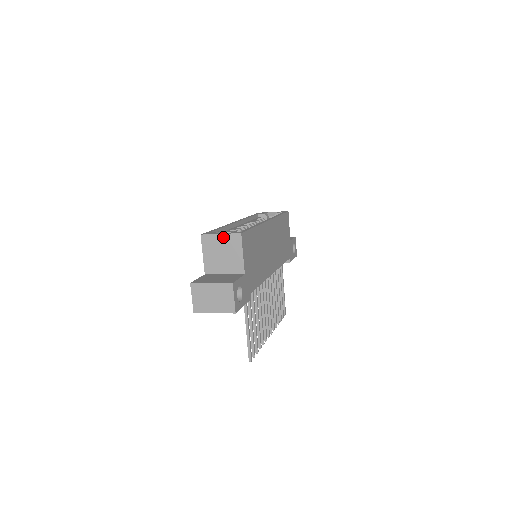
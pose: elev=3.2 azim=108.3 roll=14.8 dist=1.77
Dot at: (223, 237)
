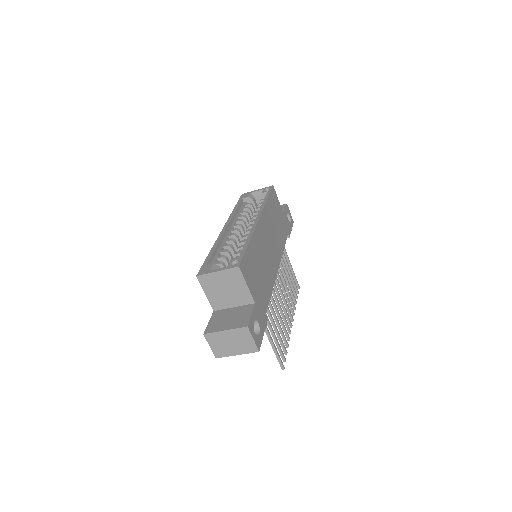
Dot at: (221, 274)
